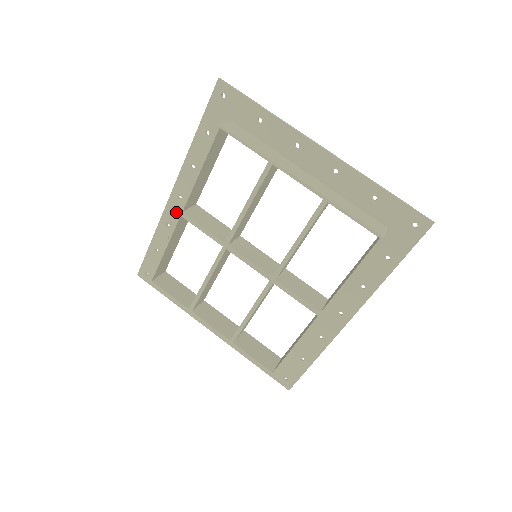
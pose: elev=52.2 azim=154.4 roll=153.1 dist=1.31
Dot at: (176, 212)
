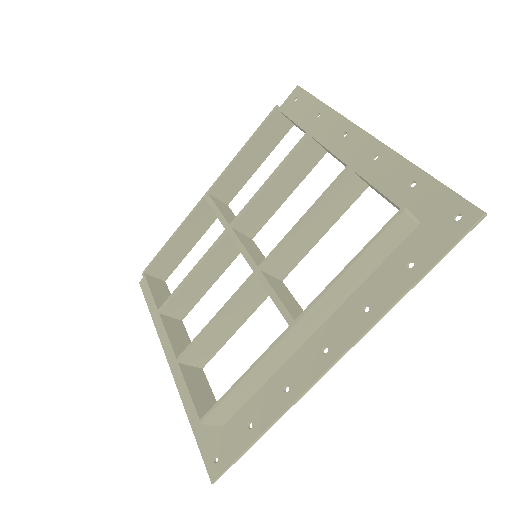
Dot at: occluded
